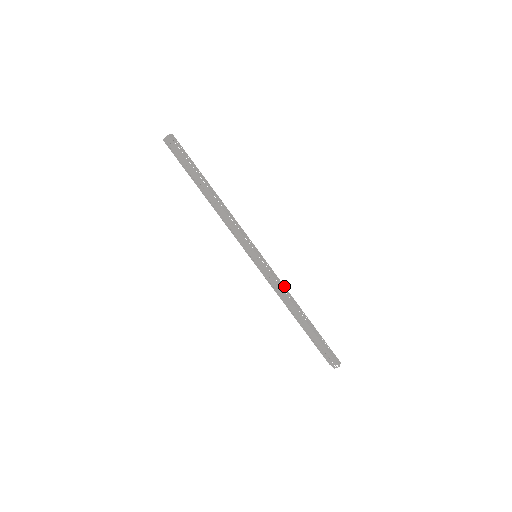
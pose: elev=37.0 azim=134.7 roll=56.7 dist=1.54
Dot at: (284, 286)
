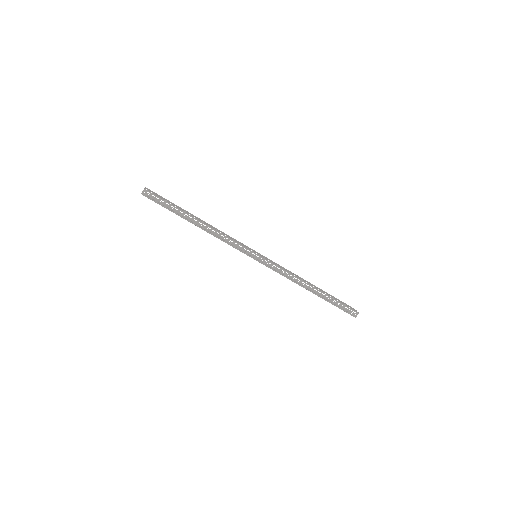
Dot at: (288, 273)
